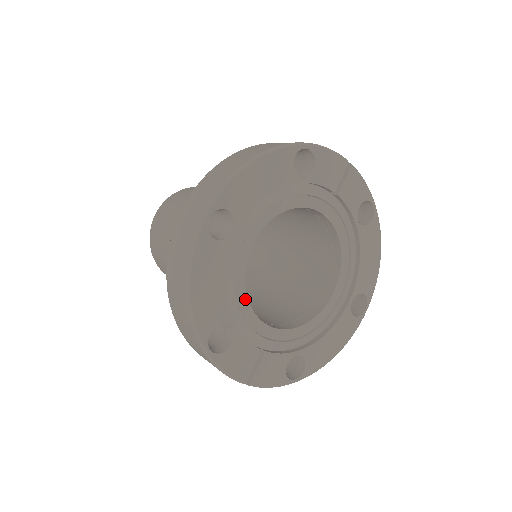
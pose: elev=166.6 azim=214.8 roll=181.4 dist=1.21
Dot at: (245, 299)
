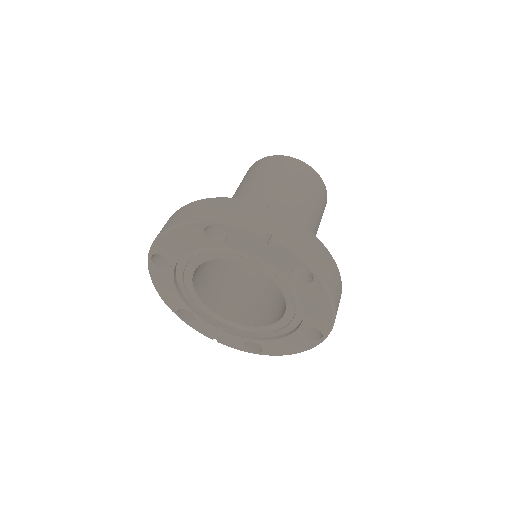
Dot at: (199, 300)
